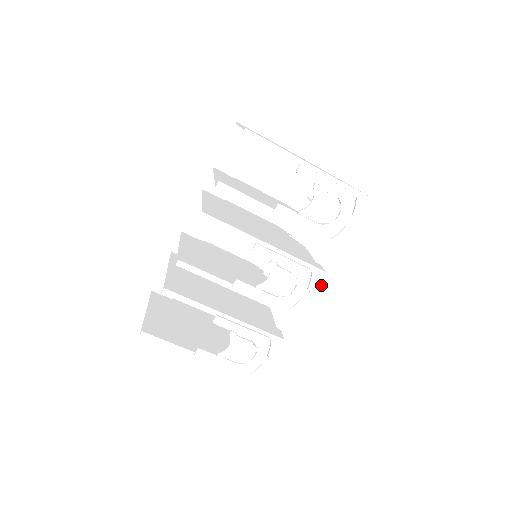
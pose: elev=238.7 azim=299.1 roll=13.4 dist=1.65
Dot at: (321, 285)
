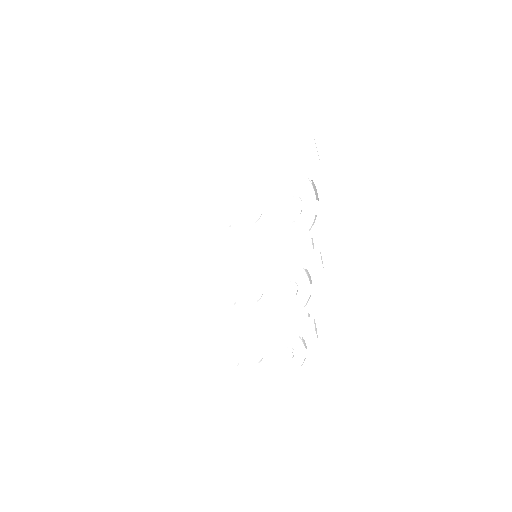
Dot at: (324, 276)
